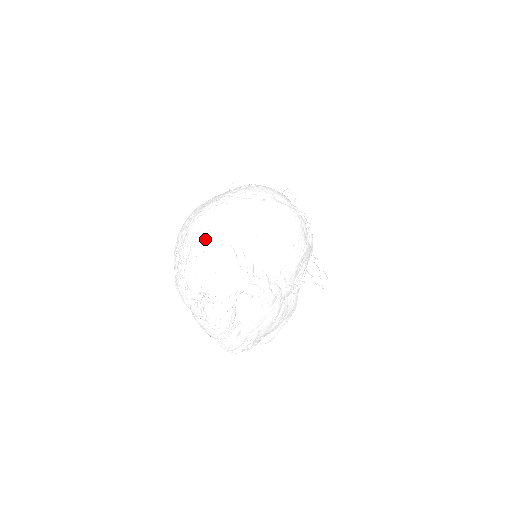
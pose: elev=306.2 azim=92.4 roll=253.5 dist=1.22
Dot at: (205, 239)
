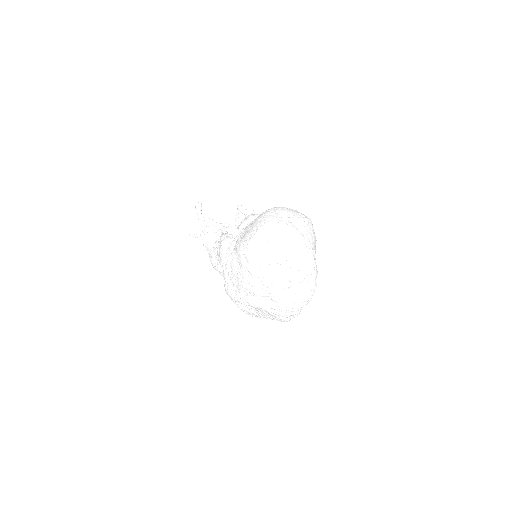
Dot at: (300, 247)
